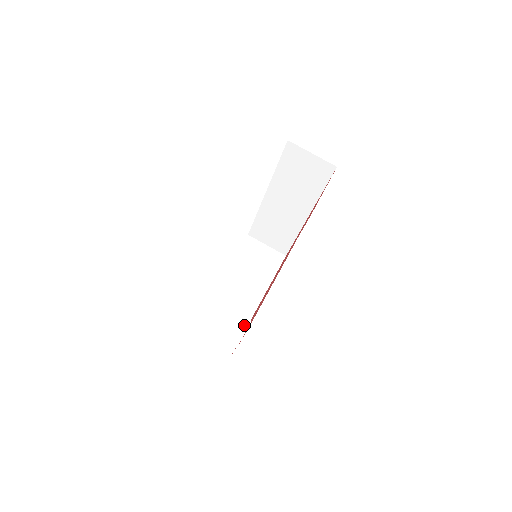
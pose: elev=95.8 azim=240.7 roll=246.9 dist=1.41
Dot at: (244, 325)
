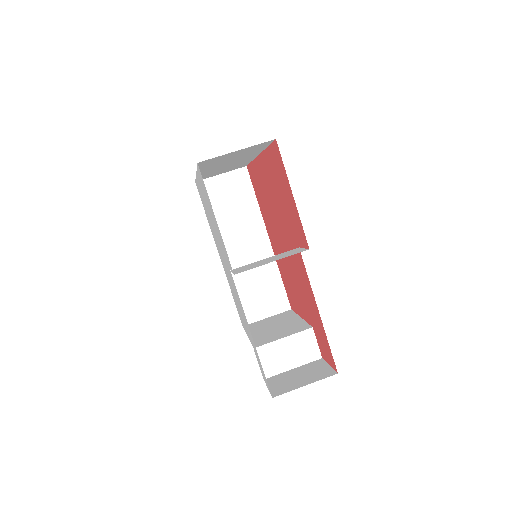
Dot at: (311, 336)
